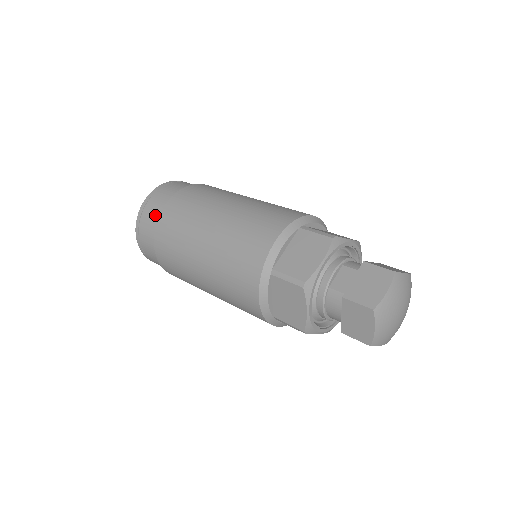
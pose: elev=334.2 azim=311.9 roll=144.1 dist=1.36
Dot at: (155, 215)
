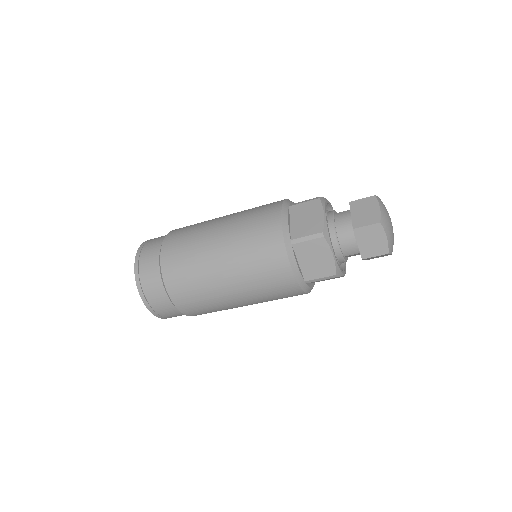
Dot at: (164, 236)
